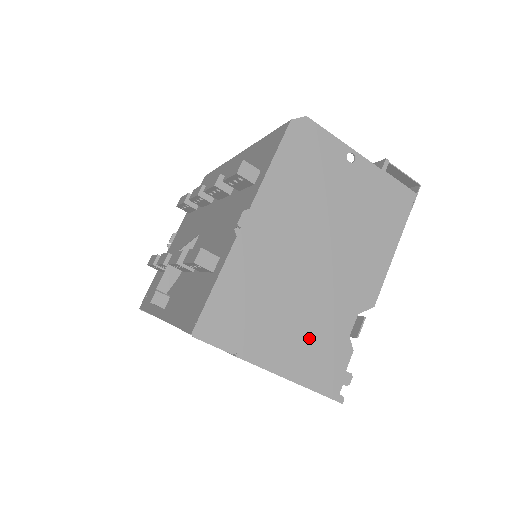
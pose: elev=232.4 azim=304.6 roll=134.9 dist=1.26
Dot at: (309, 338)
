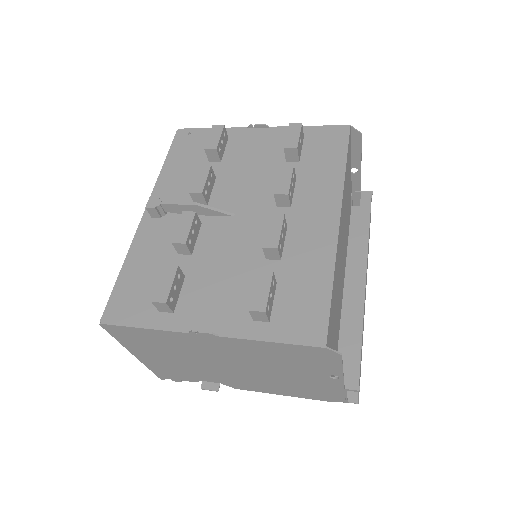
Dot at: (176, 367)
